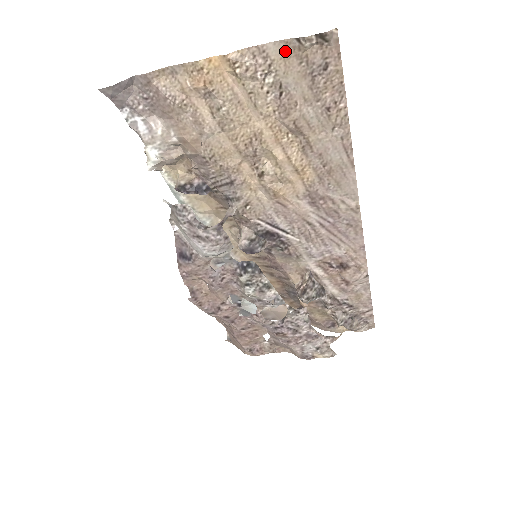
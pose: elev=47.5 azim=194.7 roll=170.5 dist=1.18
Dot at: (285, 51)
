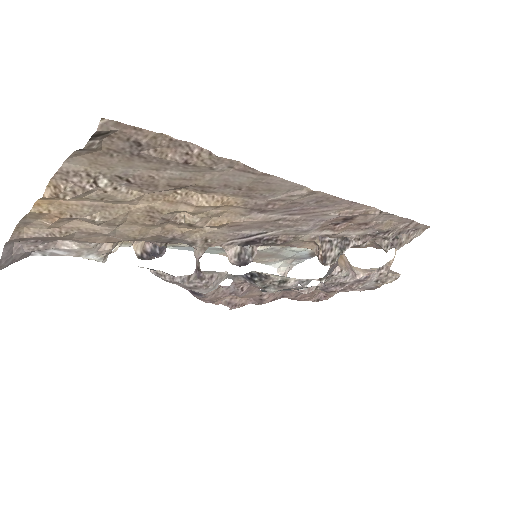
Dot at: (85, 159)
